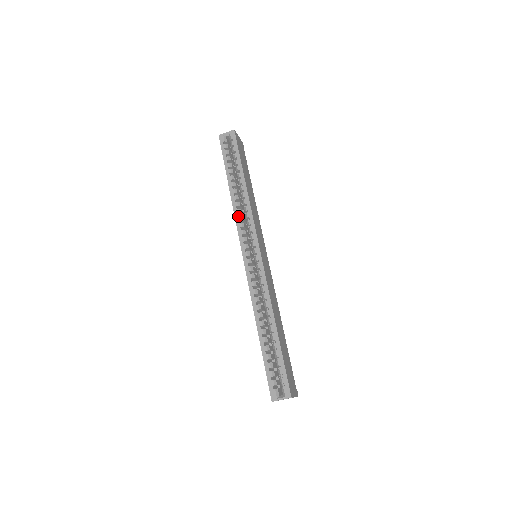
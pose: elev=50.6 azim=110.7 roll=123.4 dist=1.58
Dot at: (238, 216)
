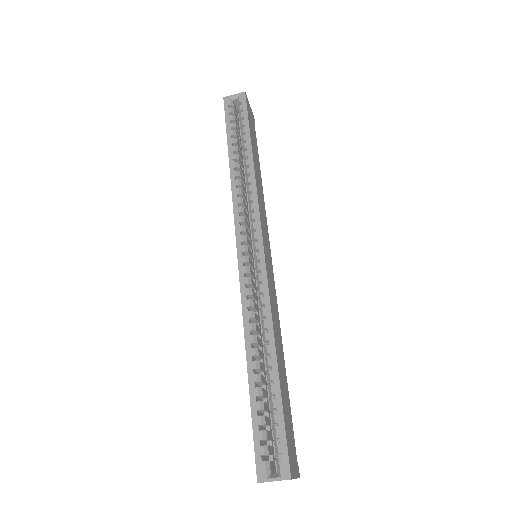
Dot at: (237, 197)
